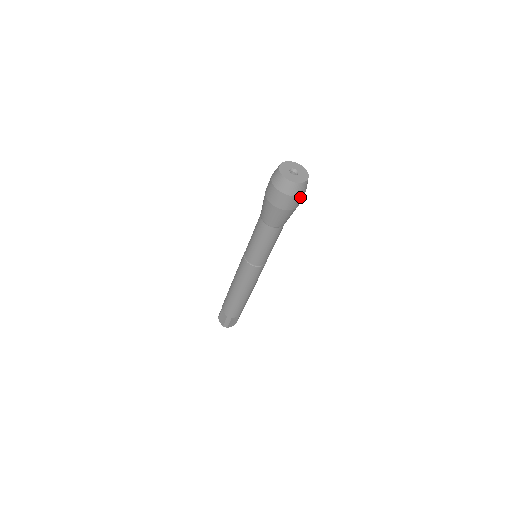
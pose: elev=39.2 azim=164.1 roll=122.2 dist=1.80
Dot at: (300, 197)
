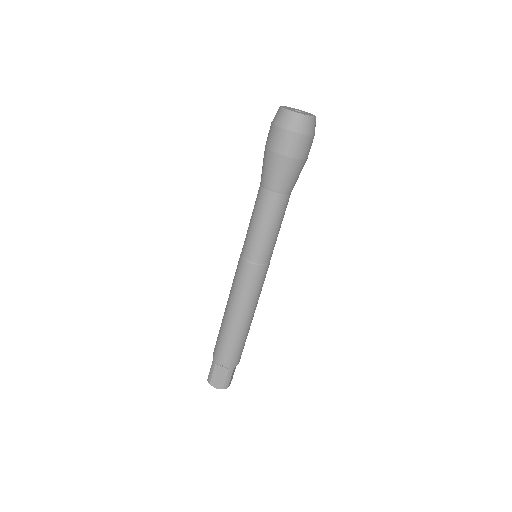
Dot at: (292, 136)
